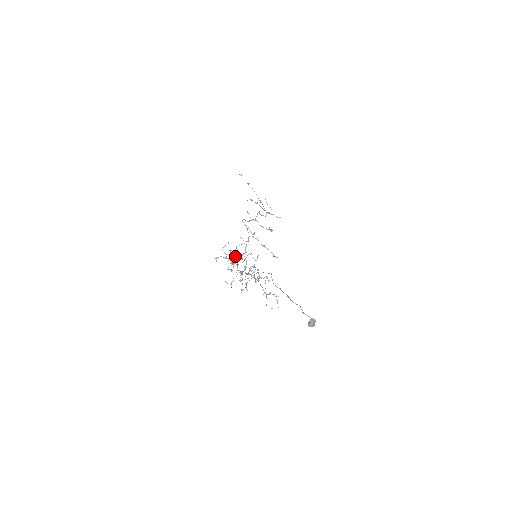
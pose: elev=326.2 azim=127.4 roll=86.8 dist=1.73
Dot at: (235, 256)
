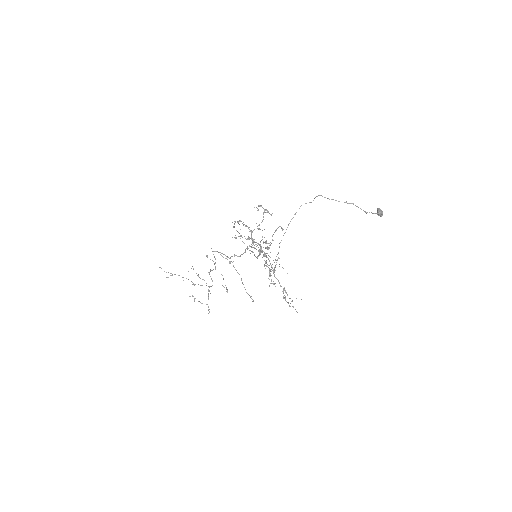
Dot at: (263, 208)
